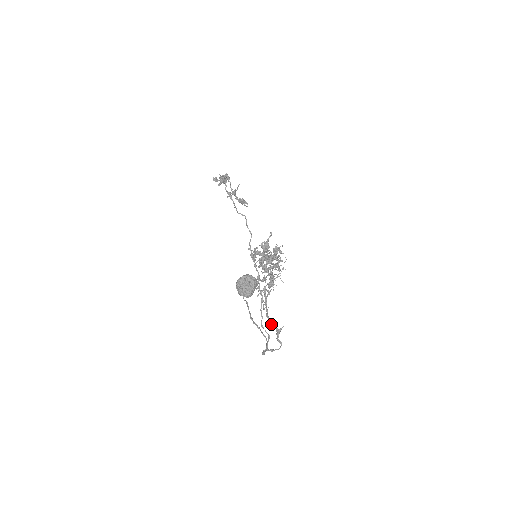
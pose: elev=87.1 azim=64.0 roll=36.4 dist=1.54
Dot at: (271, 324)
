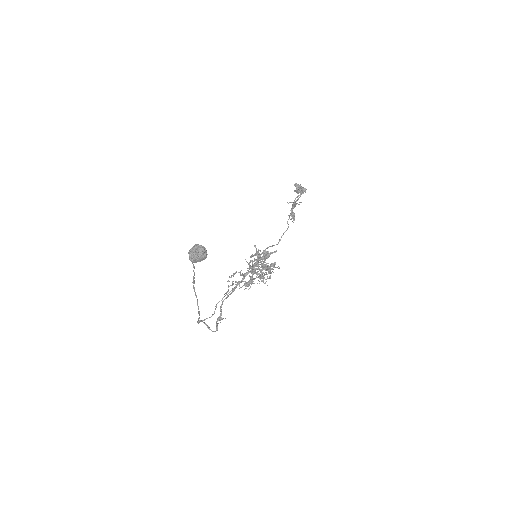
Dot at: (220, 309)
